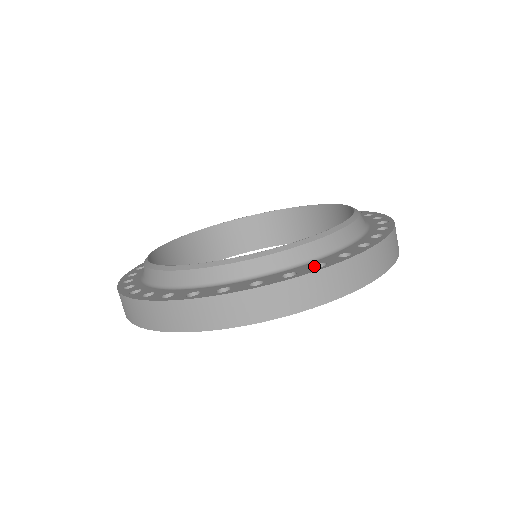
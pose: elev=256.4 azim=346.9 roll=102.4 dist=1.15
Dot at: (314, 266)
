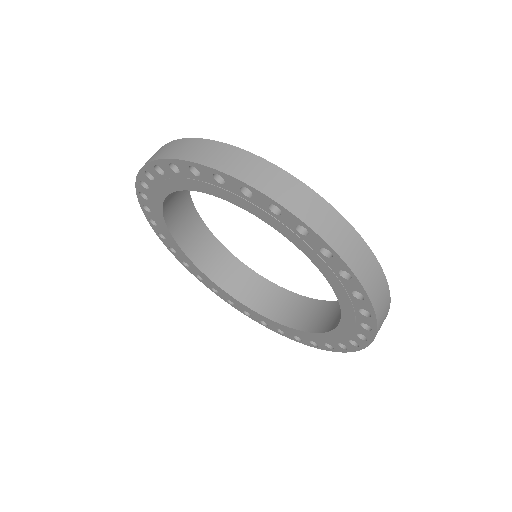
Dot at: occluded
